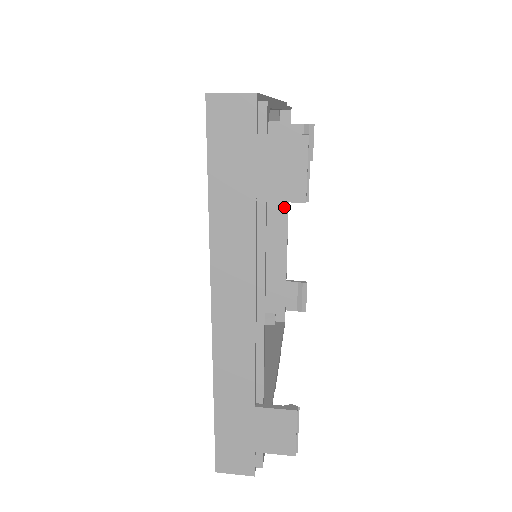
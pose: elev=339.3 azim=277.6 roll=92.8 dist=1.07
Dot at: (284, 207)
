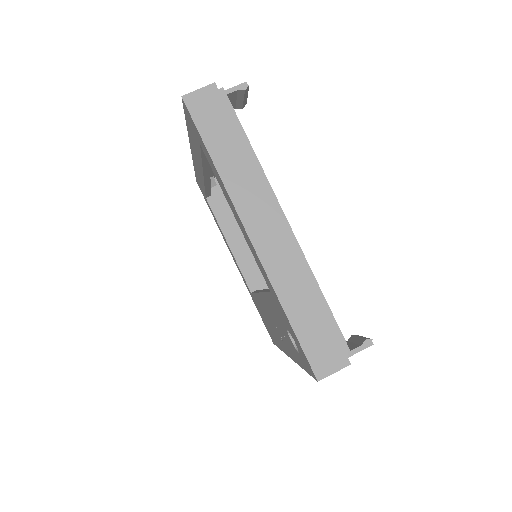
Dot at: occluded
